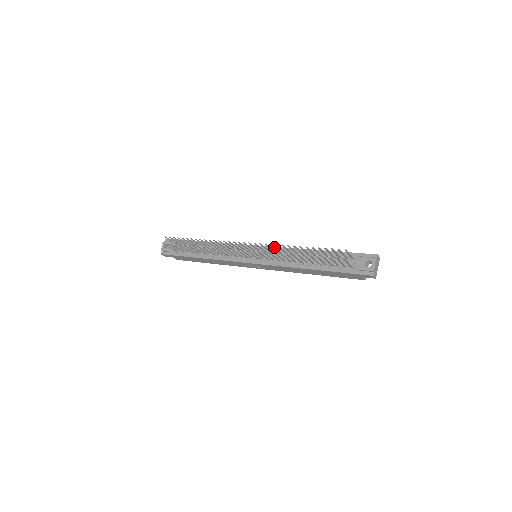
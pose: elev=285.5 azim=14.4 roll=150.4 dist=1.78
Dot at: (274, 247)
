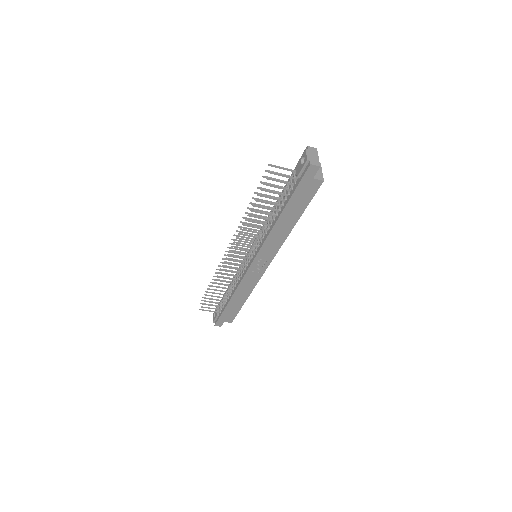
Dot at: (246, 228)
